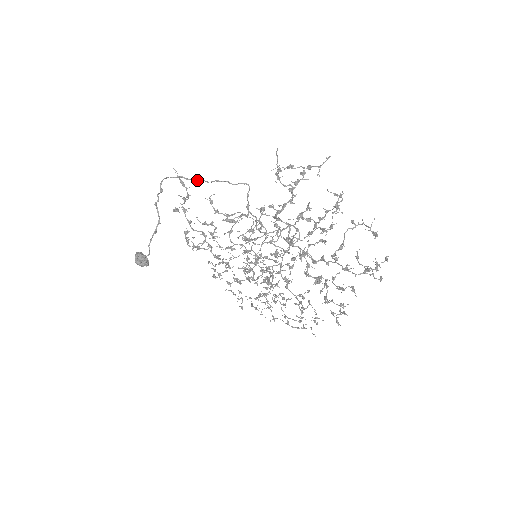
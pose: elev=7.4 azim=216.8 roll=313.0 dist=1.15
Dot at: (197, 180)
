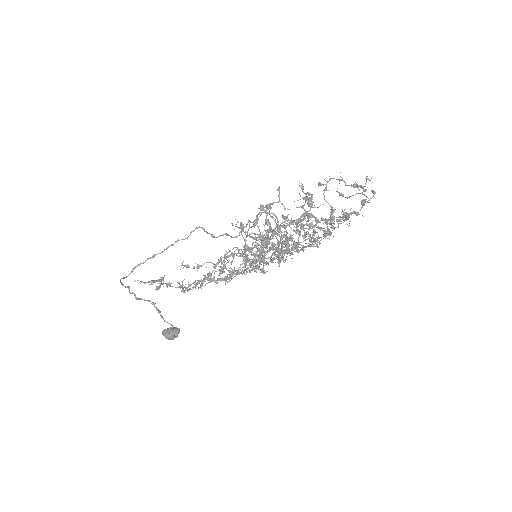
Dot at: (150, 258)
